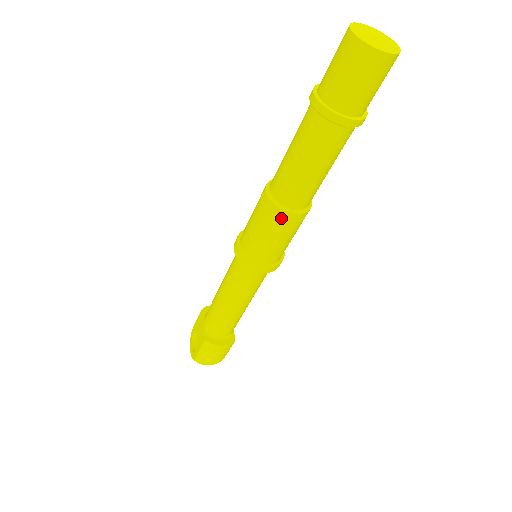
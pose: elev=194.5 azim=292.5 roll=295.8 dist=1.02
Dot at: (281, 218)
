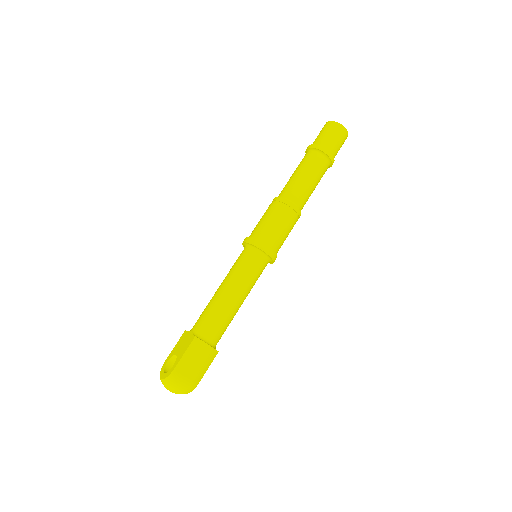
Dot at: (287, 208)
